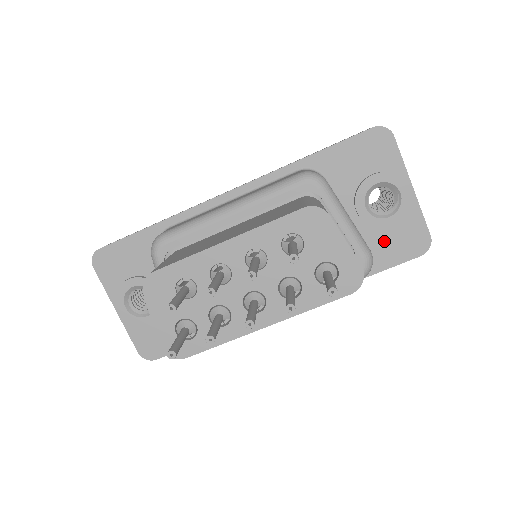
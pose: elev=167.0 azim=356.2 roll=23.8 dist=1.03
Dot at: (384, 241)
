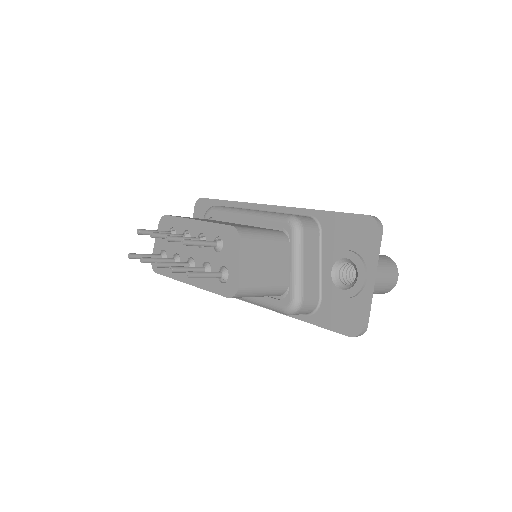
Dot at: (332, 306)
